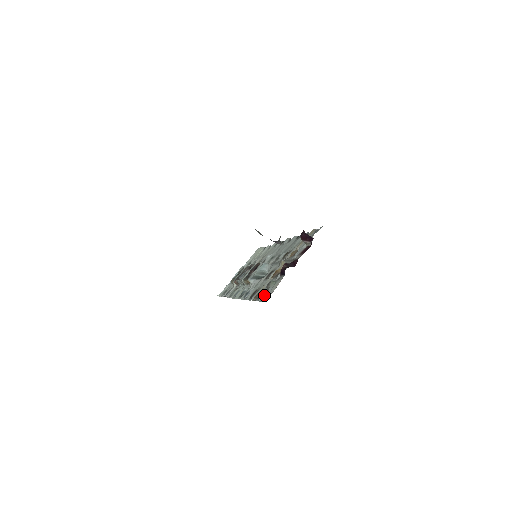
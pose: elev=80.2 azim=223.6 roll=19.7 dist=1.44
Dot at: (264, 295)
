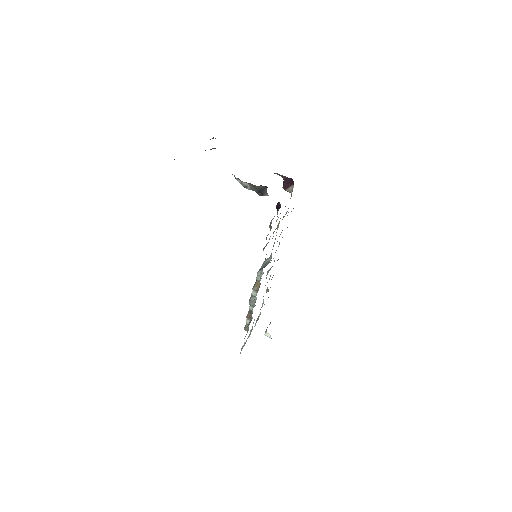
Dot at: occluded
